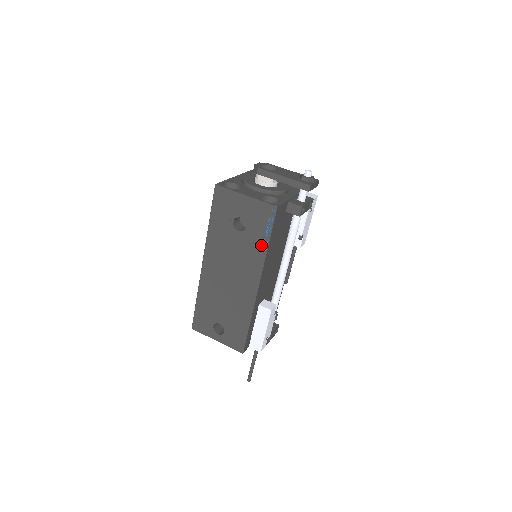
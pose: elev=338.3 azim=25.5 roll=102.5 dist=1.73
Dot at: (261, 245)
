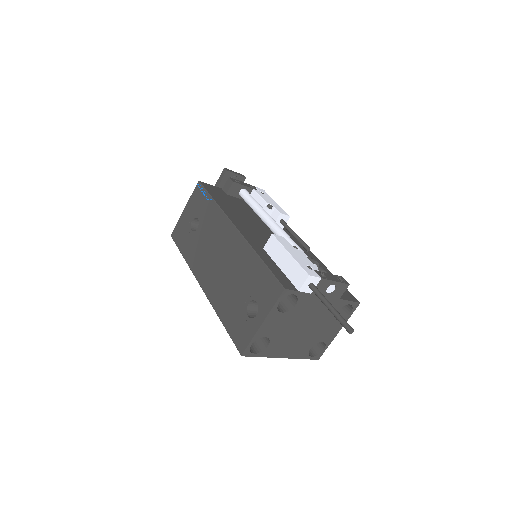
Dot at: (211, 208)
